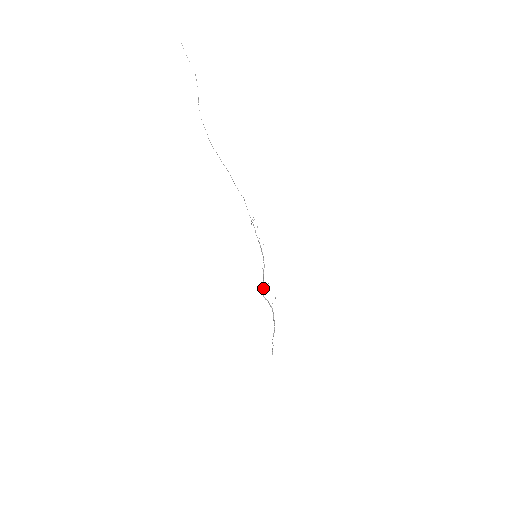
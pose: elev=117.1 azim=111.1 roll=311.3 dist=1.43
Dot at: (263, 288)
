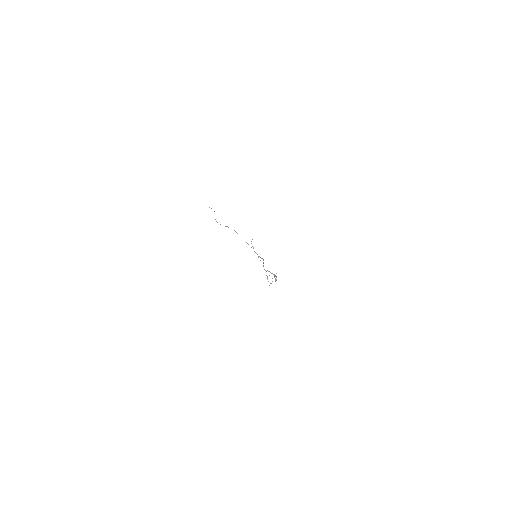
Dot at: (263, 265)
